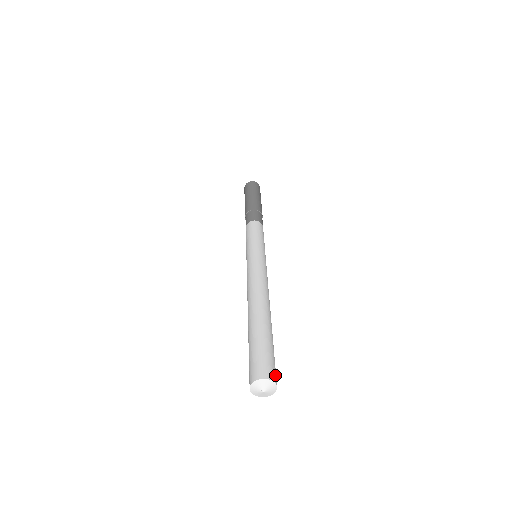
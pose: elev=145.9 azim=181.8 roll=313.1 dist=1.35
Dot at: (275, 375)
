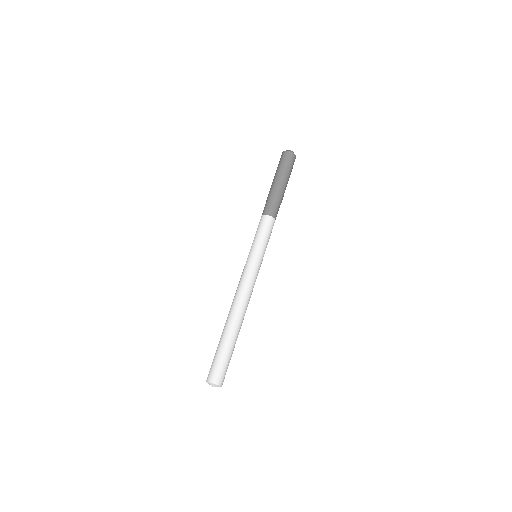
Dot at: (222, 379)
